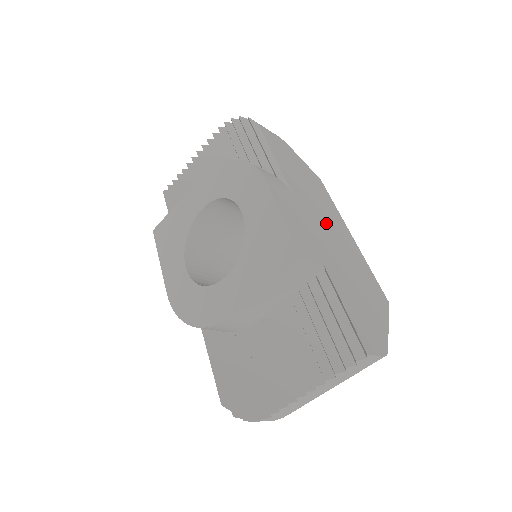
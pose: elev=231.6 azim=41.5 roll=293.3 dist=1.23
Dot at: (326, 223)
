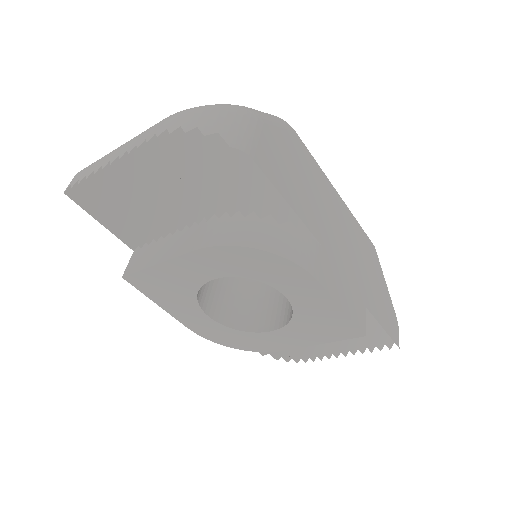
Dot at: (336, 228)
